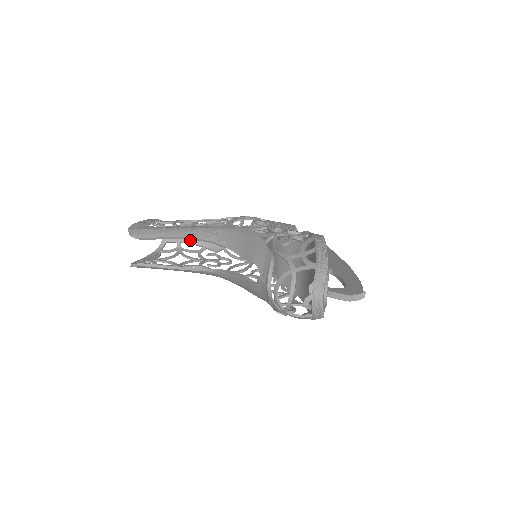
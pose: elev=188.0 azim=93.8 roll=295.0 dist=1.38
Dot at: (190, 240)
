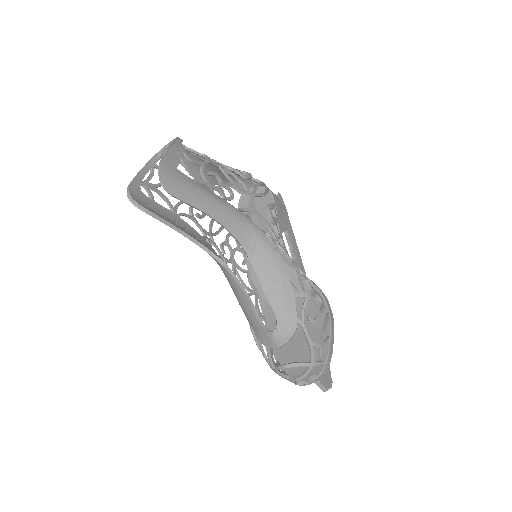
Dot at: (190, 166)
